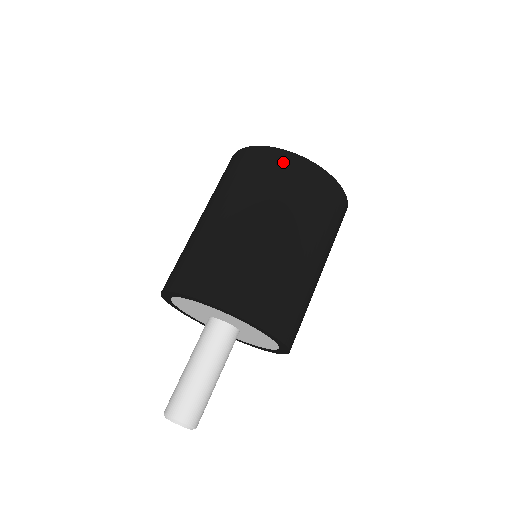
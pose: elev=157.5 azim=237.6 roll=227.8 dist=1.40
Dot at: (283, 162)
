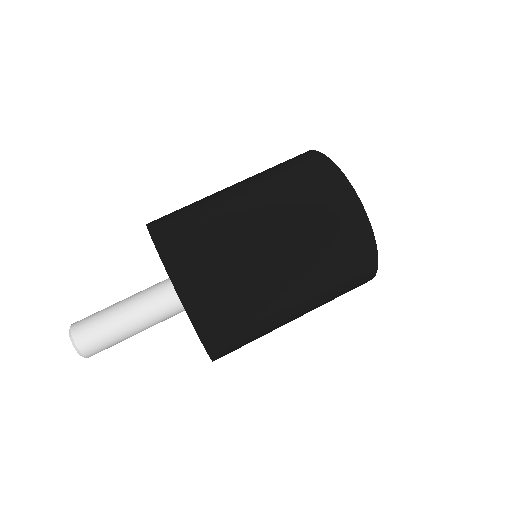
Dot at: (323, 172)
